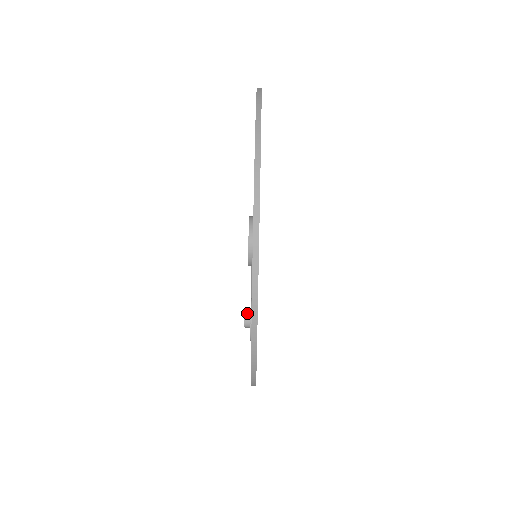
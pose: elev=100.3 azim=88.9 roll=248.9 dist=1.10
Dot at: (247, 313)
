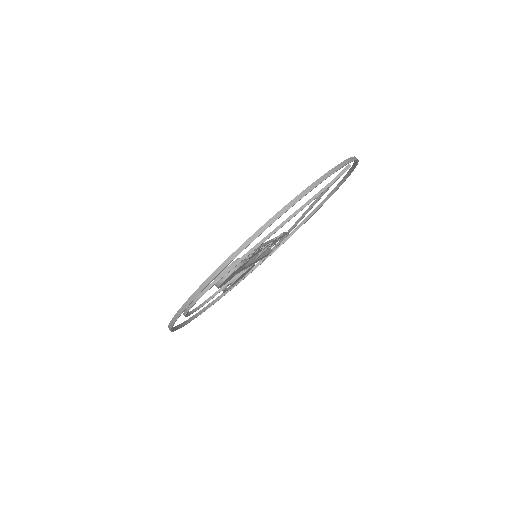
Dot at: occluded
